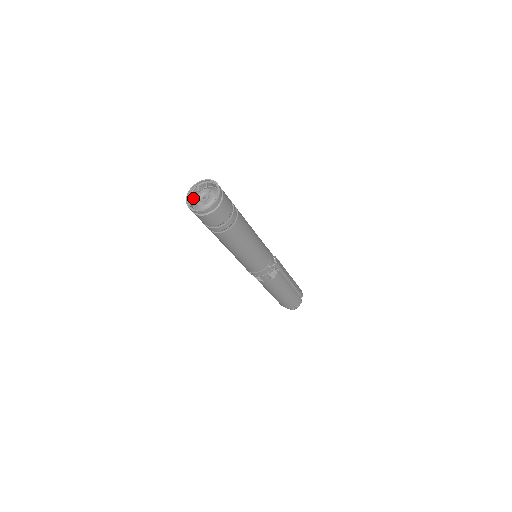
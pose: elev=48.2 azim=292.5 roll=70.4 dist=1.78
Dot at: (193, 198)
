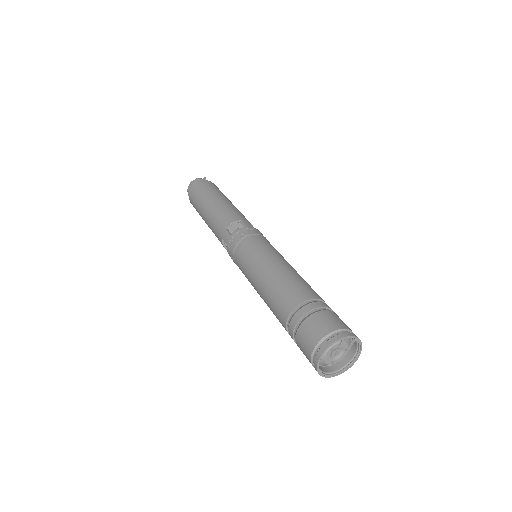
Dot at: (323, 341)
